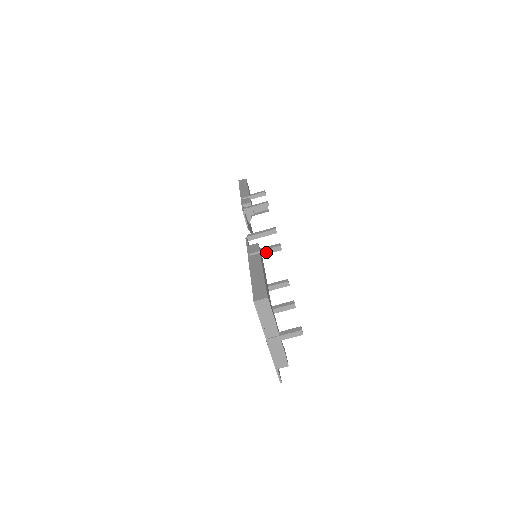
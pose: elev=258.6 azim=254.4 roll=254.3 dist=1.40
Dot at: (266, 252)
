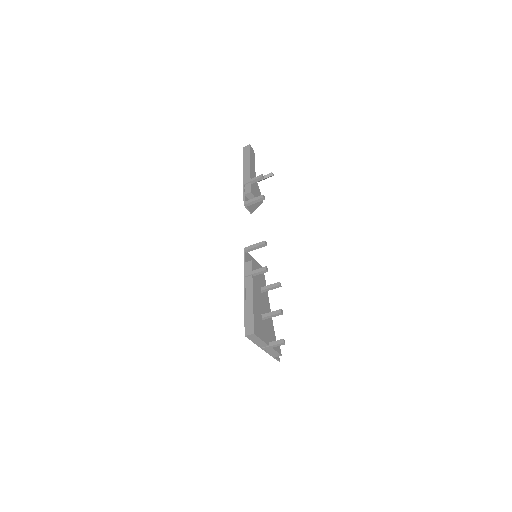
Dot at: (256, 274)
